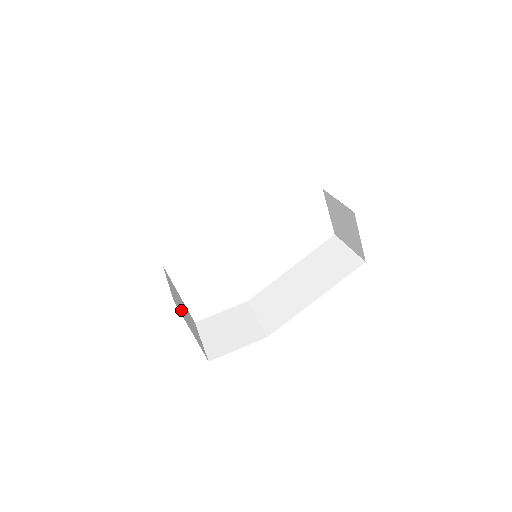
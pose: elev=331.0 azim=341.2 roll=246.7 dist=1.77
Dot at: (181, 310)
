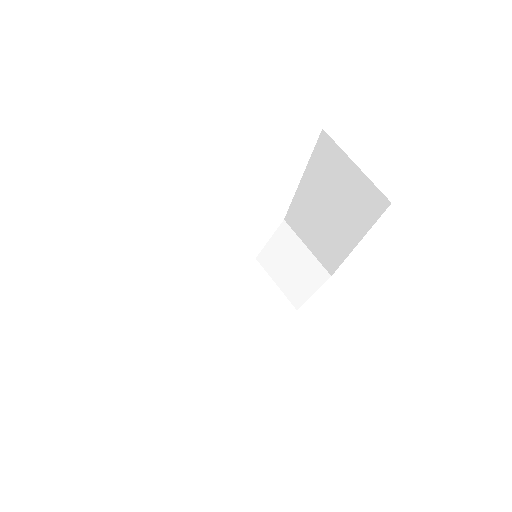
Dot at: (241, 329)
